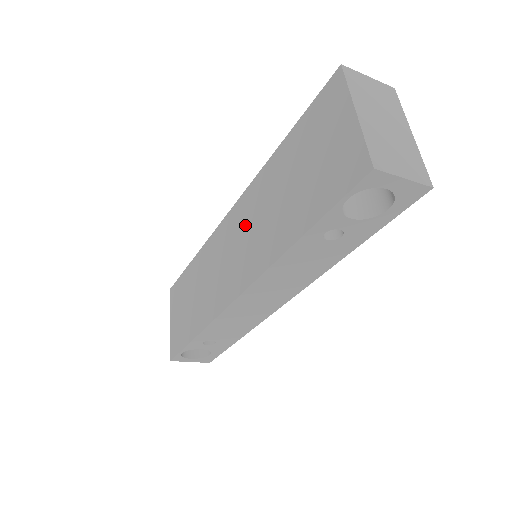
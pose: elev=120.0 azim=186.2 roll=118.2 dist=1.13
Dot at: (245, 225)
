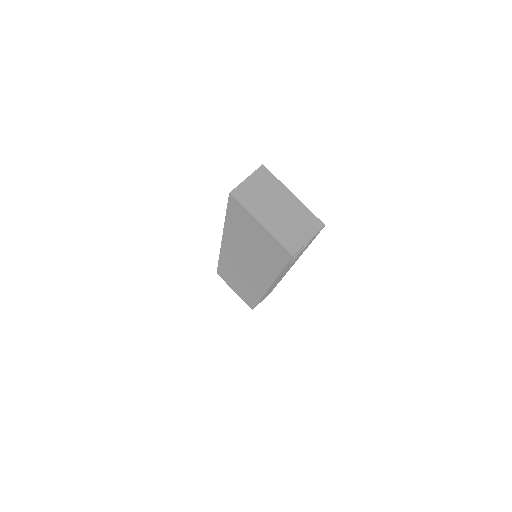
Dot at: (239, 256)
